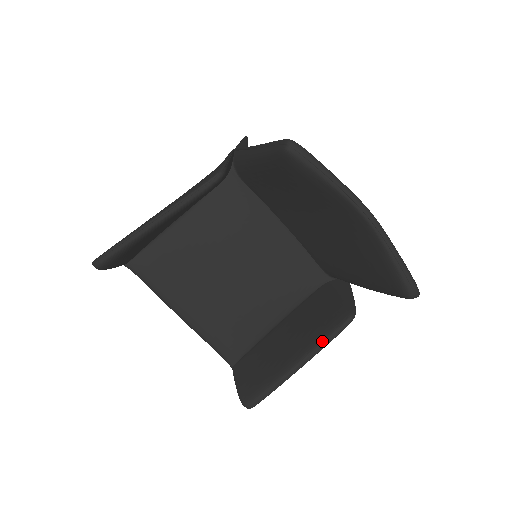
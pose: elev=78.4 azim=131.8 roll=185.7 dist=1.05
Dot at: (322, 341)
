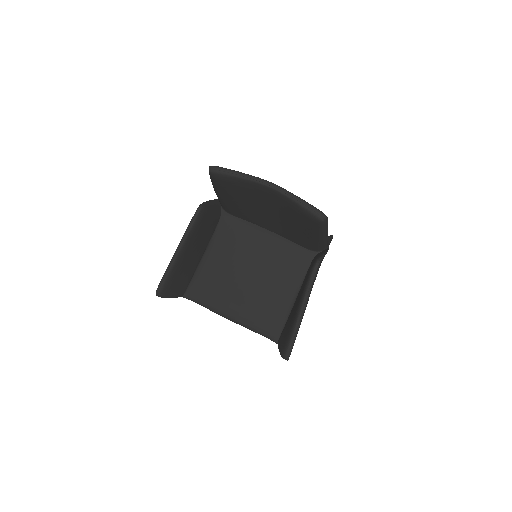
Dot at: (307, 286)
